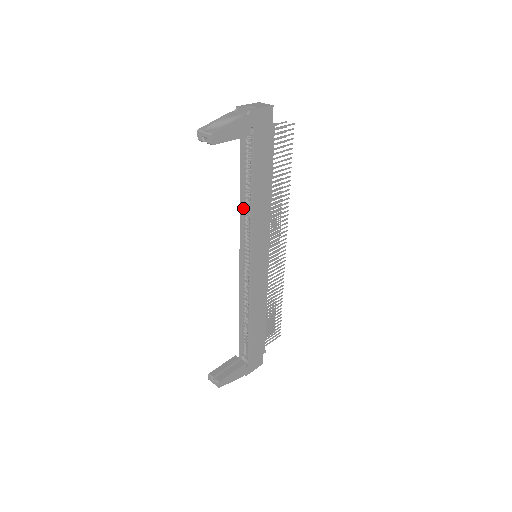
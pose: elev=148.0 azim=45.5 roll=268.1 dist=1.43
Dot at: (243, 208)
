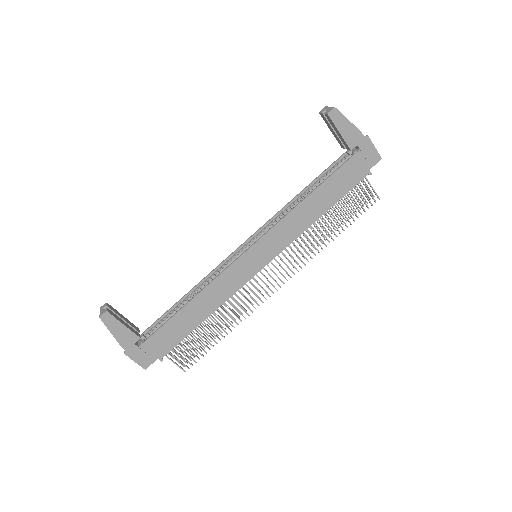
Dot at: (290, 205)
